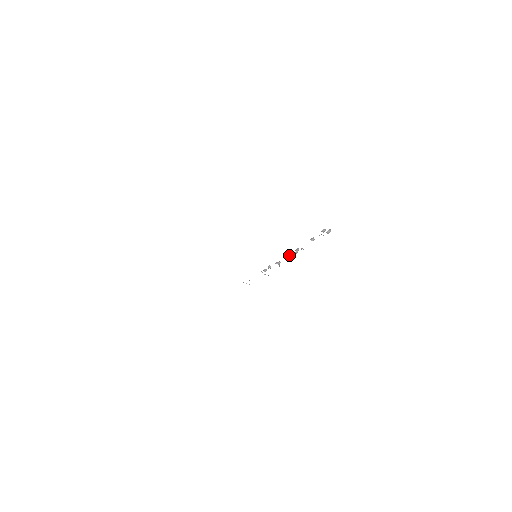
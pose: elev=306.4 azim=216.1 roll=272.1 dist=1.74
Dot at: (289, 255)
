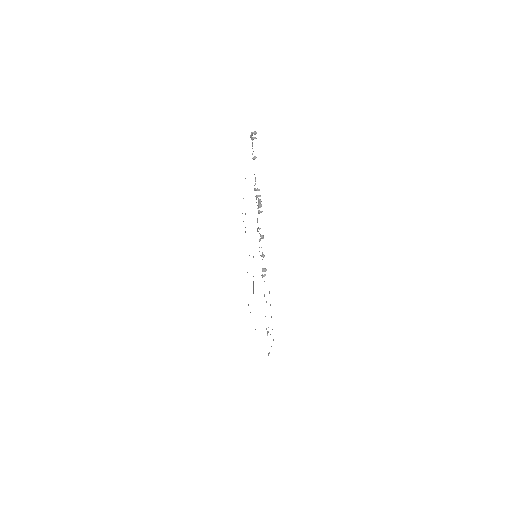
Dot at: (259, 207)
